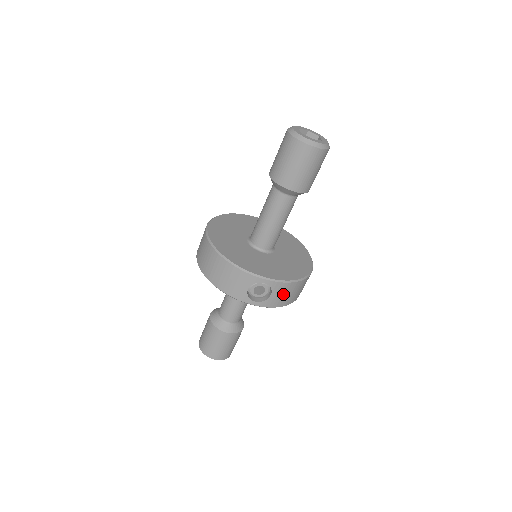
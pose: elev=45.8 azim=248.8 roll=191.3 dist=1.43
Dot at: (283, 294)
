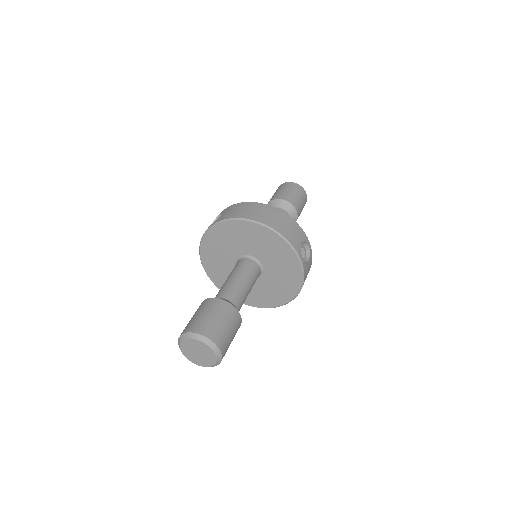
Dot at: (308, 271)
